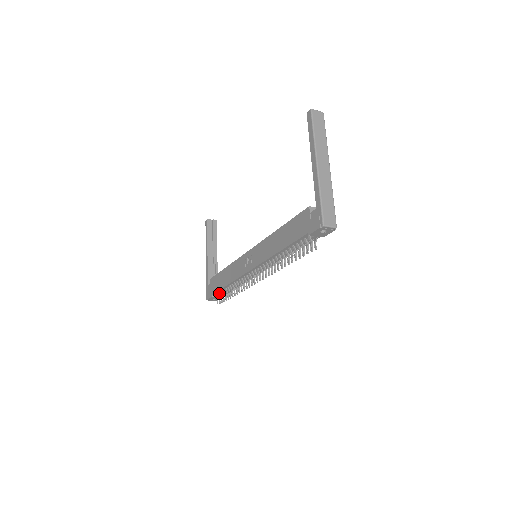
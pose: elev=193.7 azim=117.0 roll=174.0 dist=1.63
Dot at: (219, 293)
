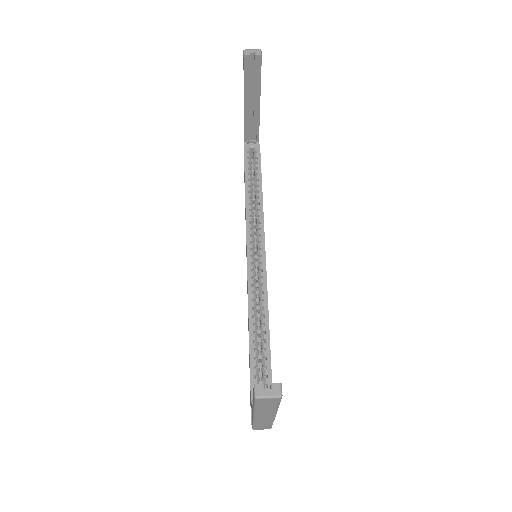
Dot at: occluded
